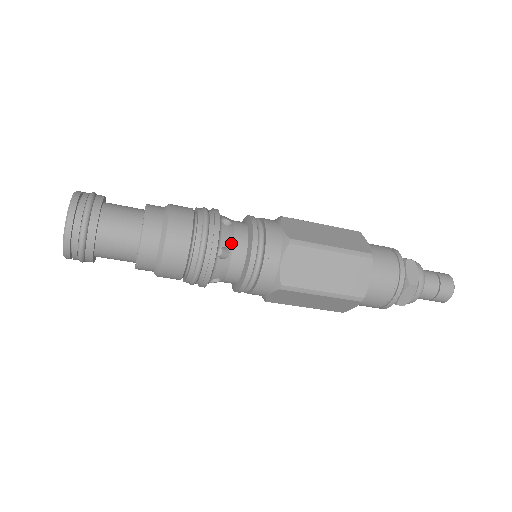
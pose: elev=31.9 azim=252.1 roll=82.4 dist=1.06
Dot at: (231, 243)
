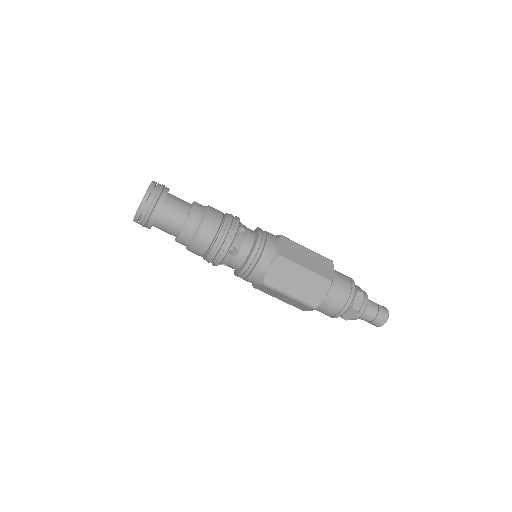
Dot at: (246, 228)
